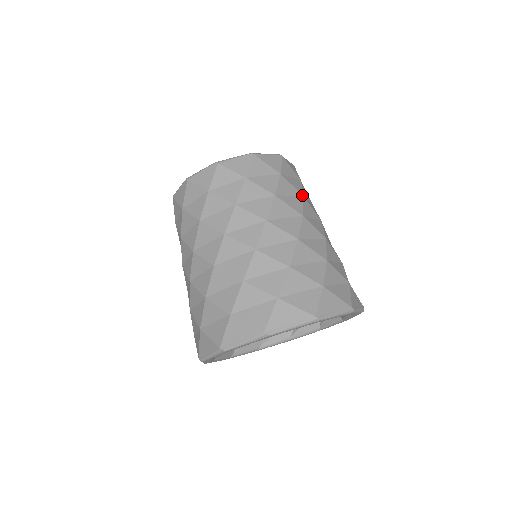
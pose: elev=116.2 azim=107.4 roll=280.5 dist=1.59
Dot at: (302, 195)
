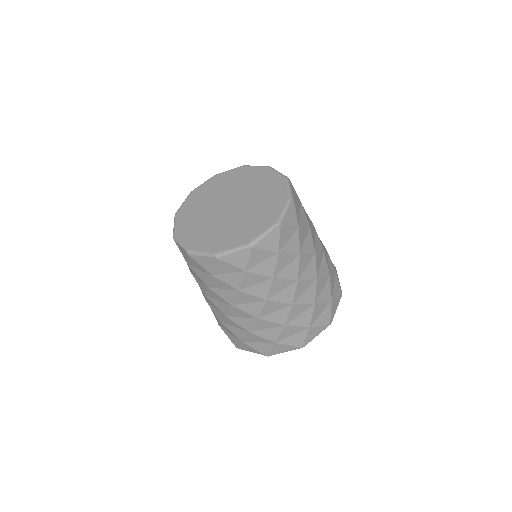
Dot at: occluded
